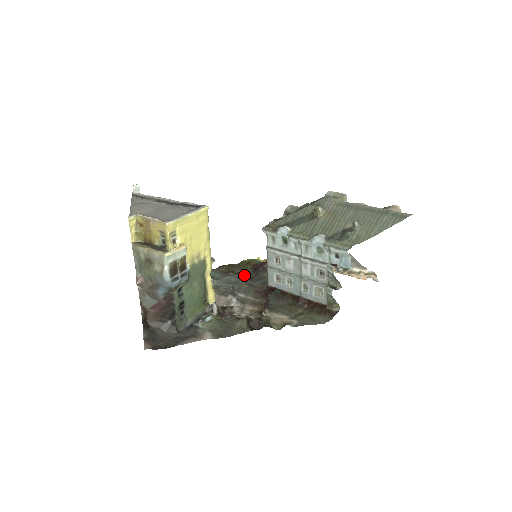
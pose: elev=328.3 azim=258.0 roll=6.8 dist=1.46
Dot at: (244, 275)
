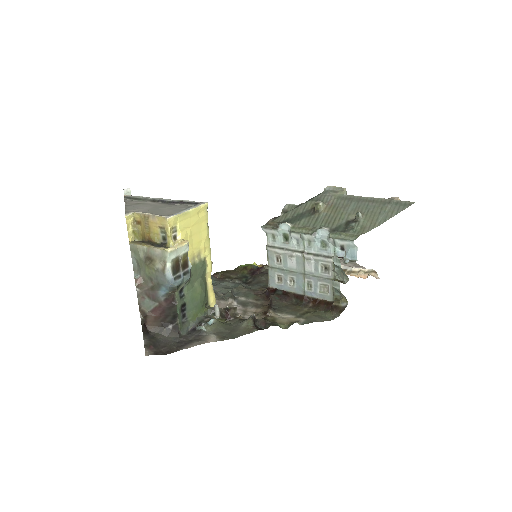
Dot at: (241, 280)
